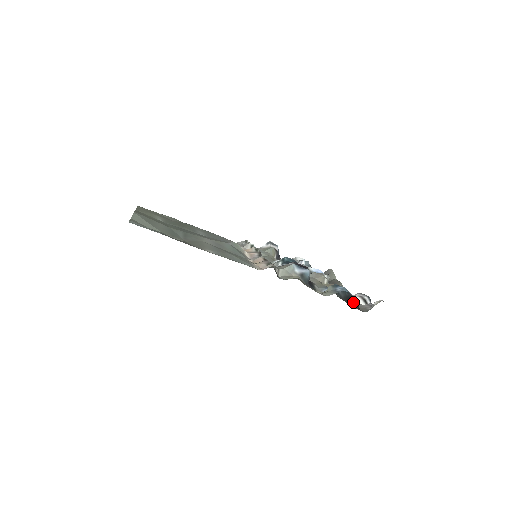
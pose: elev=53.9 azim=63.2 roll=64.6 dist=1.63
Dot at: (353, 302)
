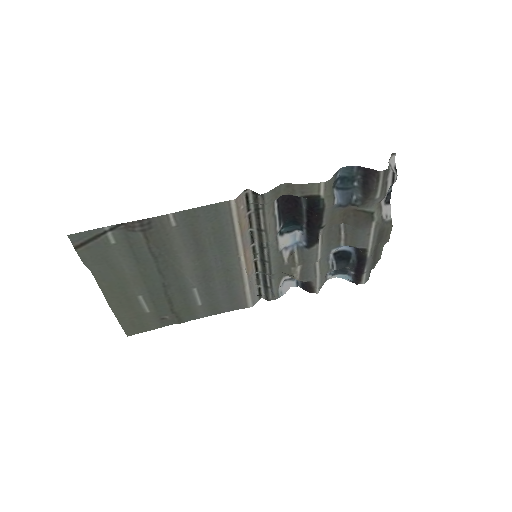
Dot at: (369, 180)
